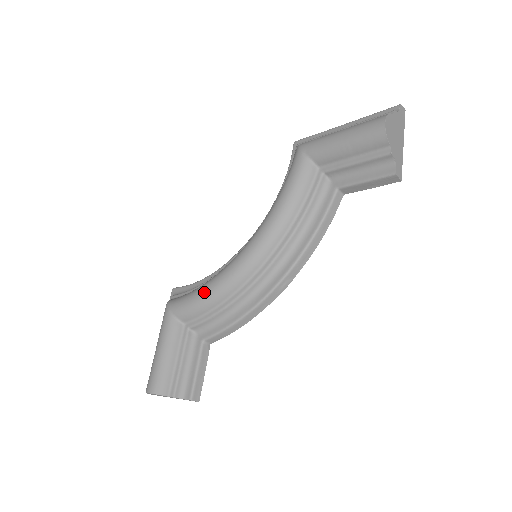
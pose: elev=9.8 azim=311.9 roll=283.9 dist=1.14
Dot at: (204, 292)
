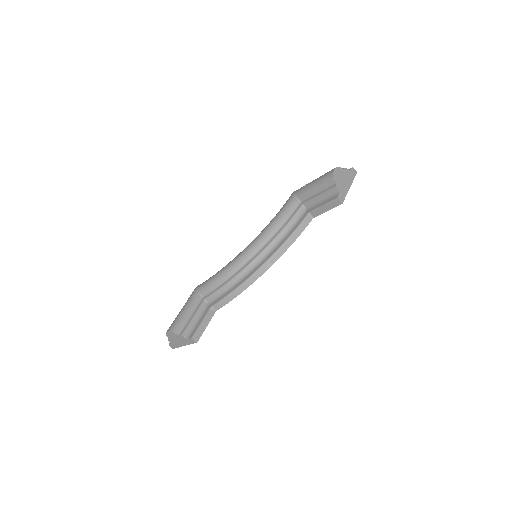
Dot at: (218, 273)
